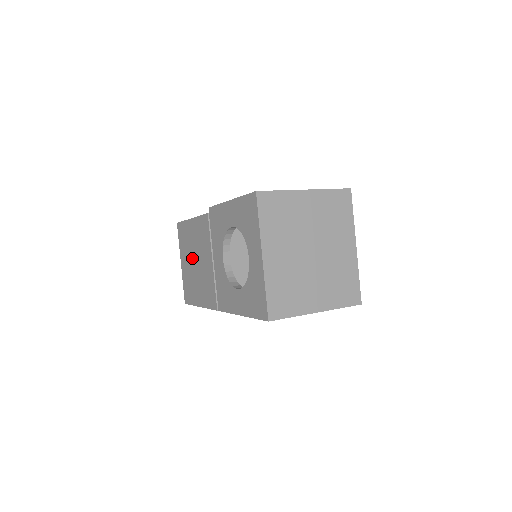
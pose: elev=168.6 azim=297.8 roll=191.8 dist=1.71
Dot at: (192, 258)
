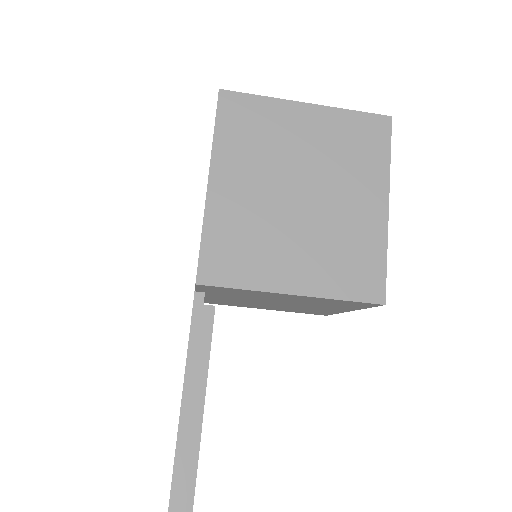
Dot at: occluded
